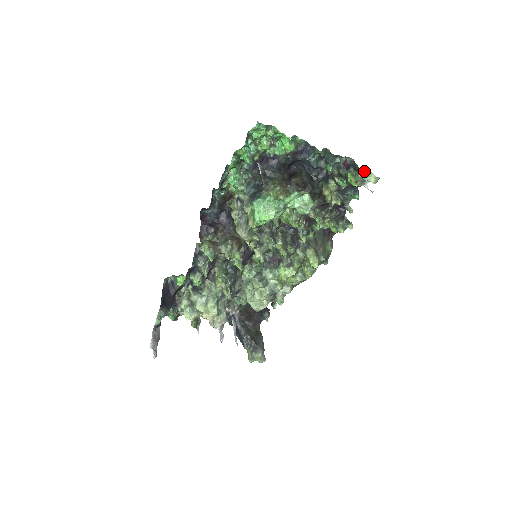
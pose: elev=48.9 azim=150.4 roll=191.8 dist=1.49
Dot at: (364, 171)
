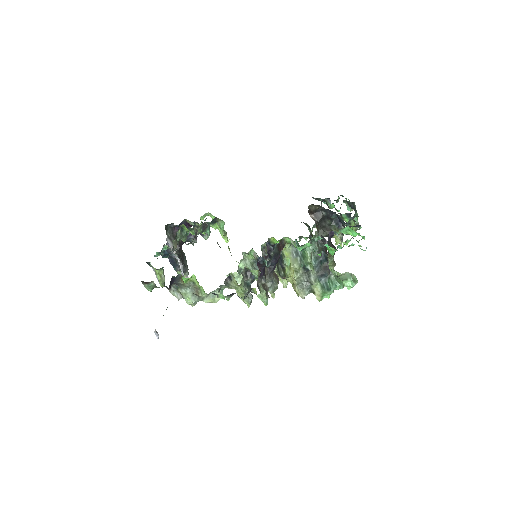
Dot at: (354, 209)
